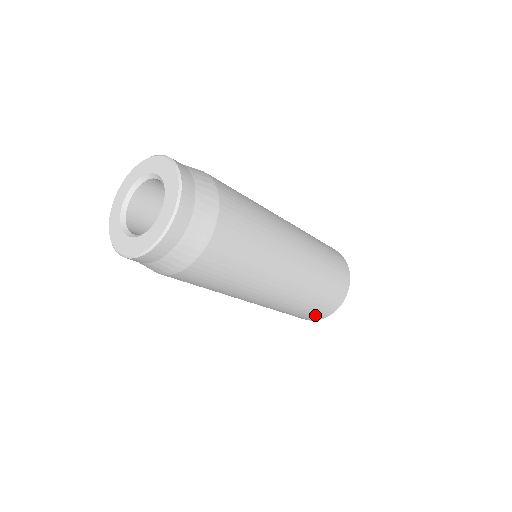
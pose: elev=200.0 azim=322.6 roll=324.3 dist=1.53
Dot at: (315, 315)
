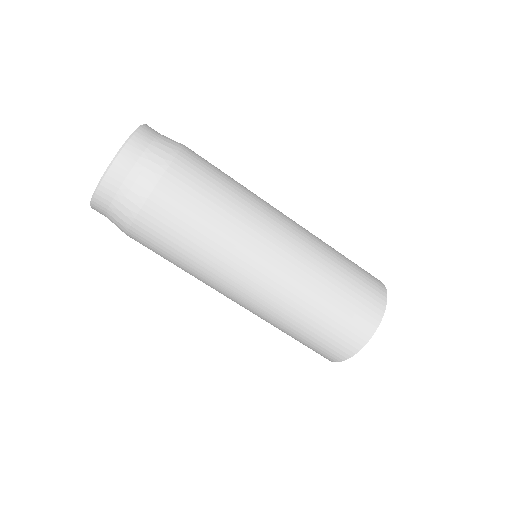
Dot at: (371, 285)
